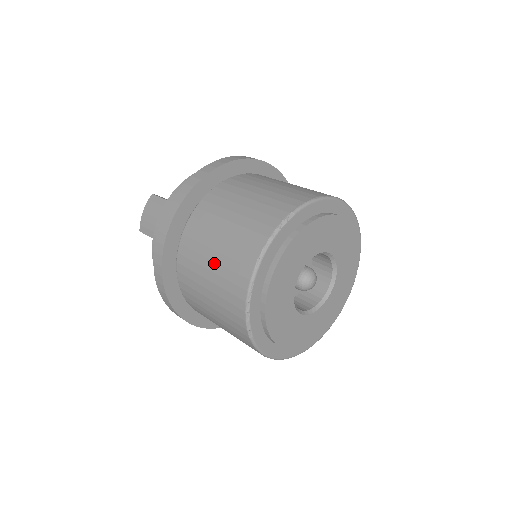
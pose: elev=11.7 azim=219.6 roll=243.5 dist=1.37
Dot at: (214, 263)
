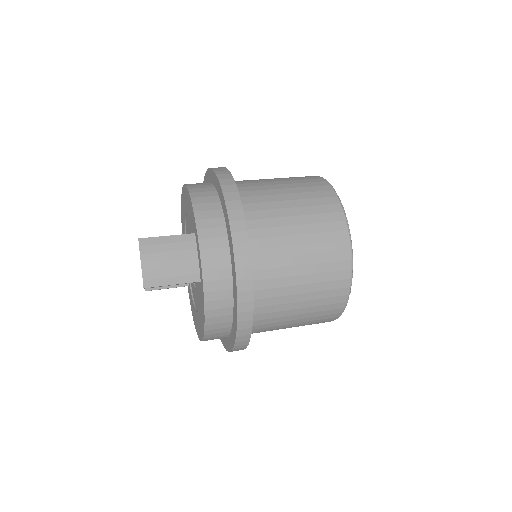
Dot at: (306, 256)
